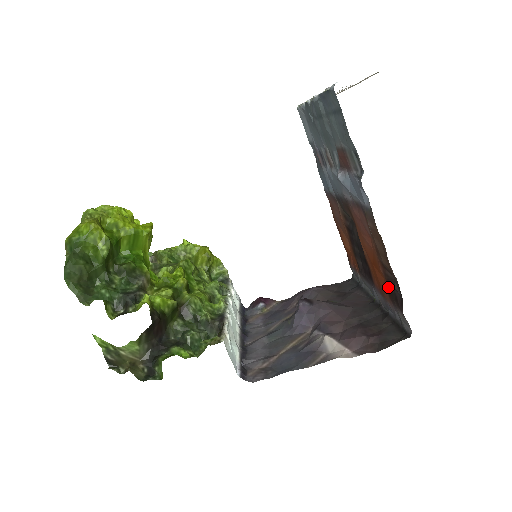
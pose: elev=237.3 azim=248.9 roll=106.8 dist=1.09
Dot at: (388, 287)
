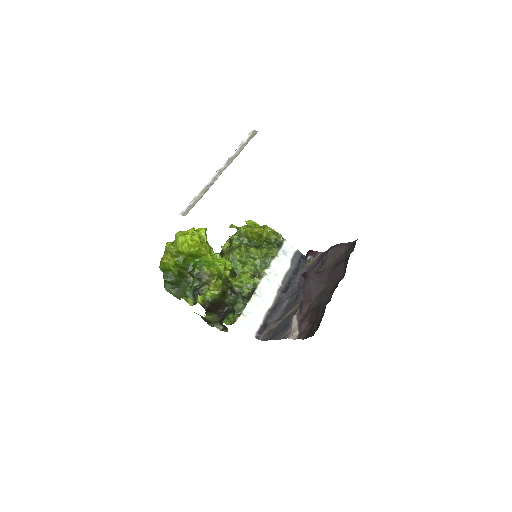
Dot at: occluded
